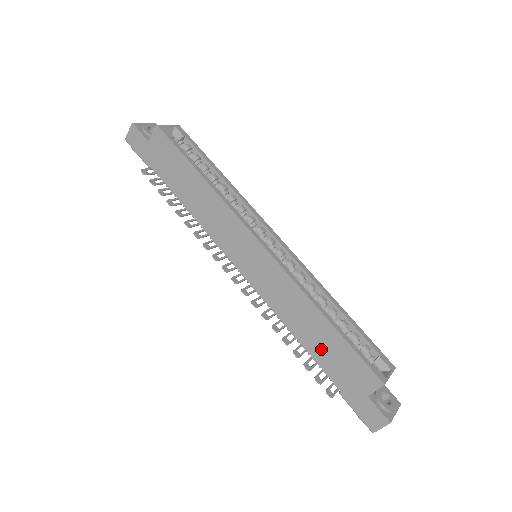
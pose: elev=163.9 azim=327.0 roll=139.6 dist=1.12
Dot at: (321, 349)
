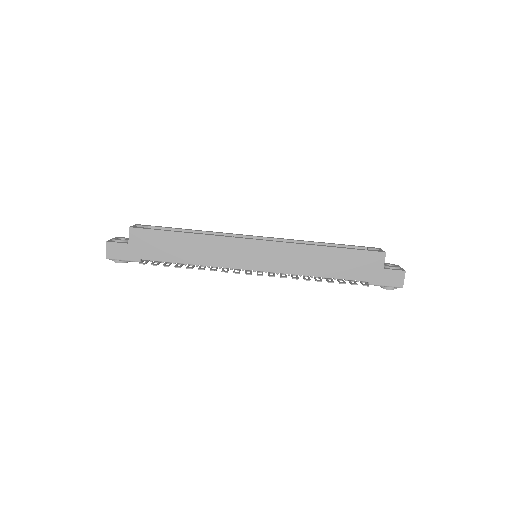
Dot at: (339, 268)
